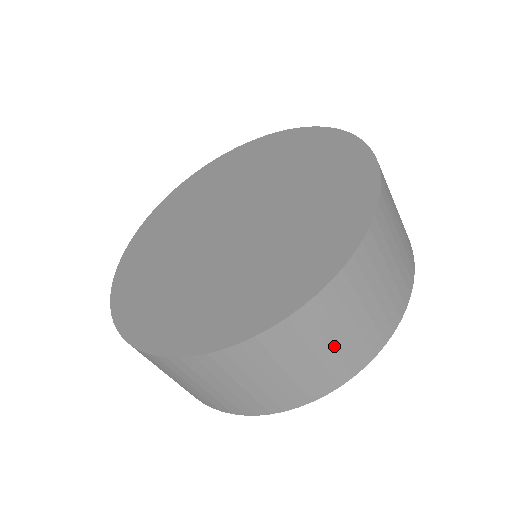
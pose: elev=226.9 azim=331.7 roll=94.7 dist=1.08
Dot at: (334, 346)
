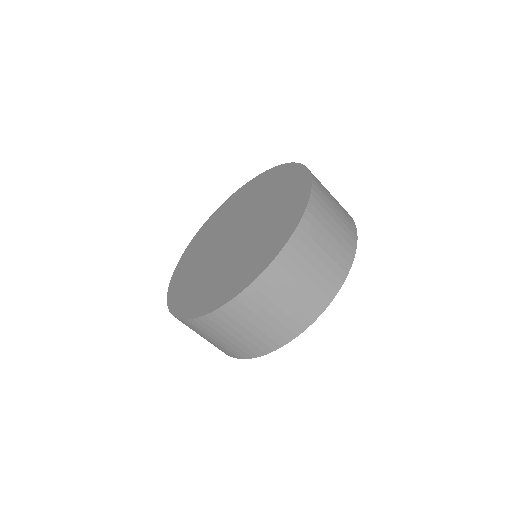
Dot at: (311, 277)
